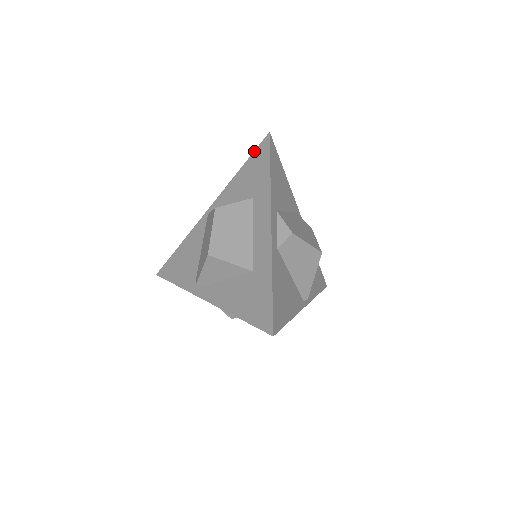
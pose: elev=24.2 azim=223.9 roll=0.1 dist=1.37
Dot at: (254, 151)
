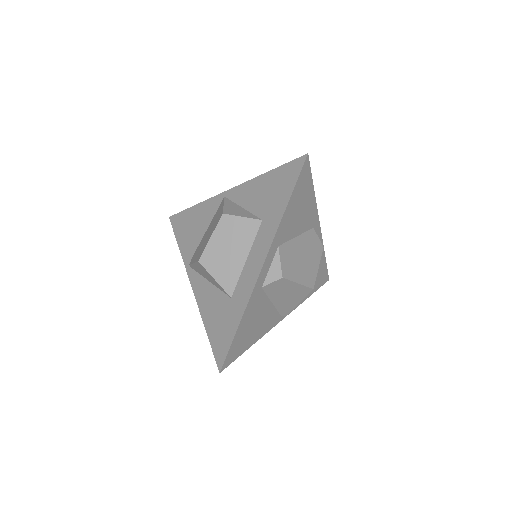
Dot at: (286, 163)
